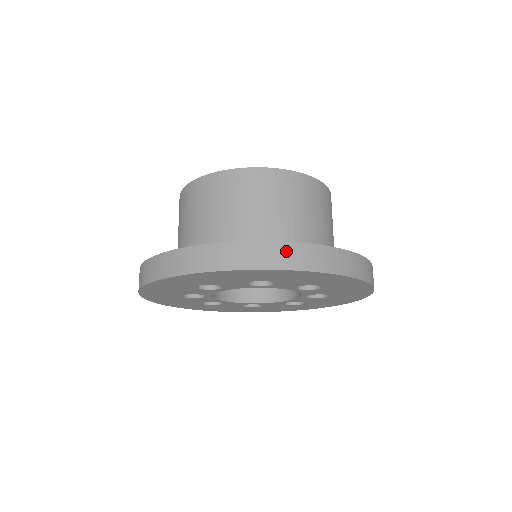
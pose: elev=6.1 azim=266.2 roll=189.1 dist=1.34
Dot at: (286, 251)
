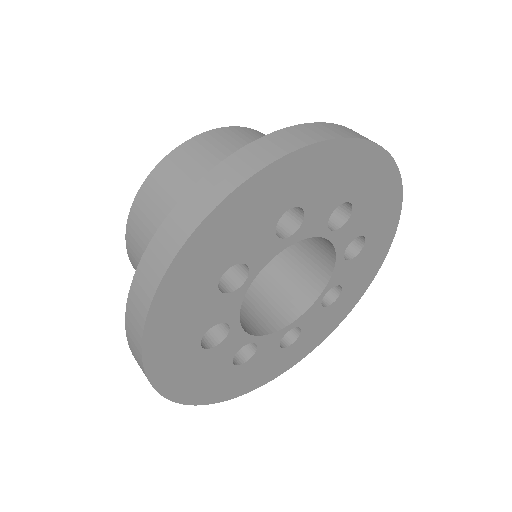
Dot at: occluded
